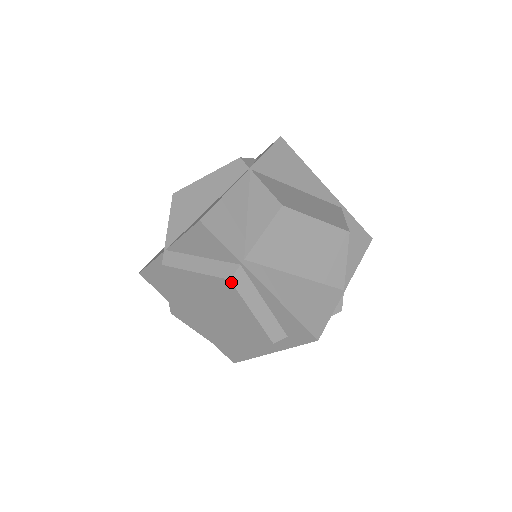
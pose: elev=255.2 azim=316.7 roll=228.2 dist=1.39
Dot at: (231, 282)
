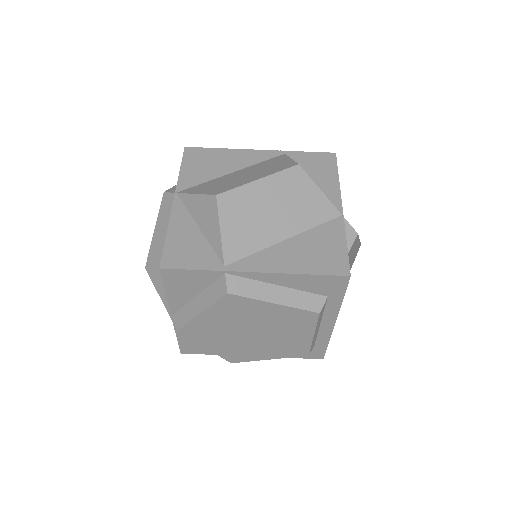
Dot at: (230, 294)
